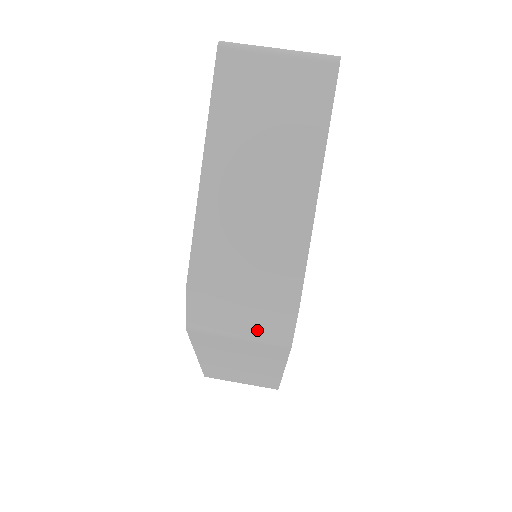
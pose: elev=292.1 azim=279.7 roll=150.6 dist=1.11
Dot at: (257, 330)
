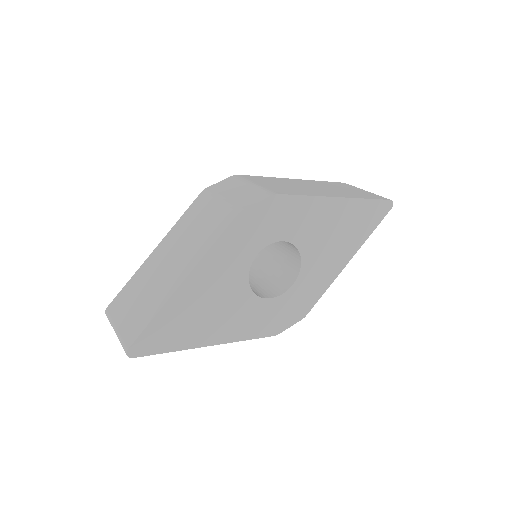
Dot at: (236, 199)
